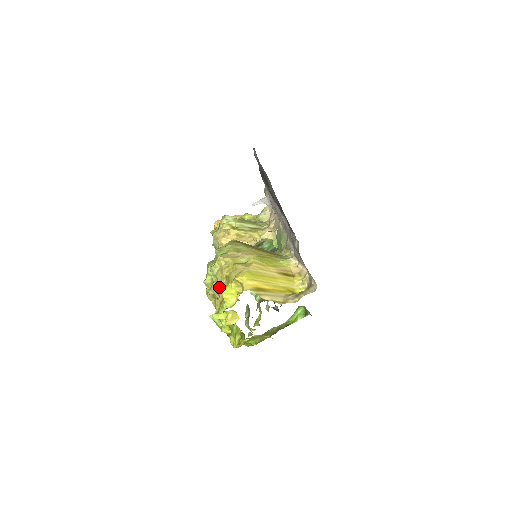
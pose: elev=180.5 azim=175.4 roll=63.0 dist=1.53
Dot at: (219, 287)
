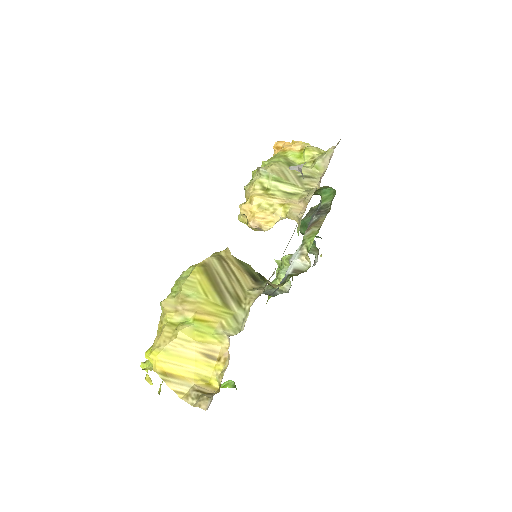
Dot at: (157, 333)
